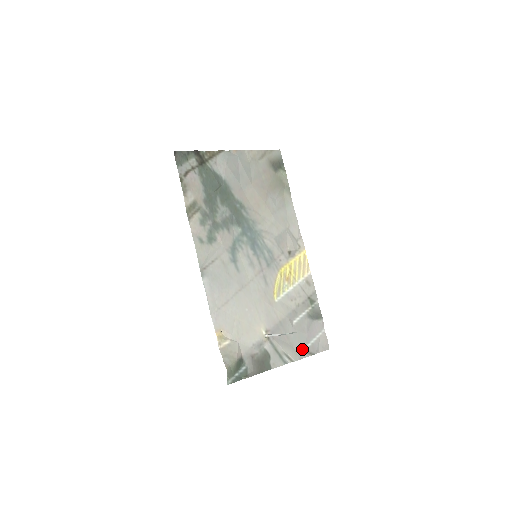
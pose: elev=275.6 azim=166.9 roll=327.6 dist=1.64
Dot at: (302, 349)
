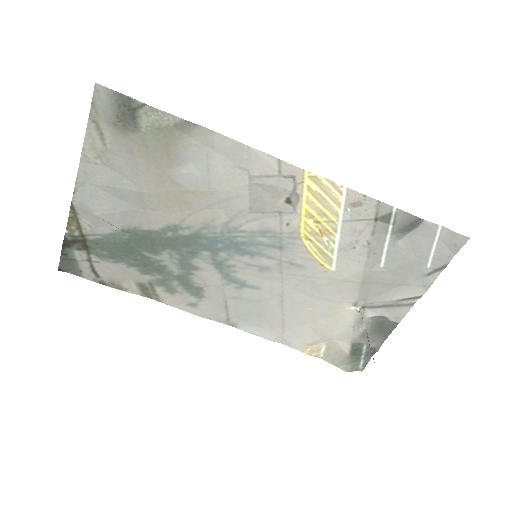
Dot at: (423, 276)
